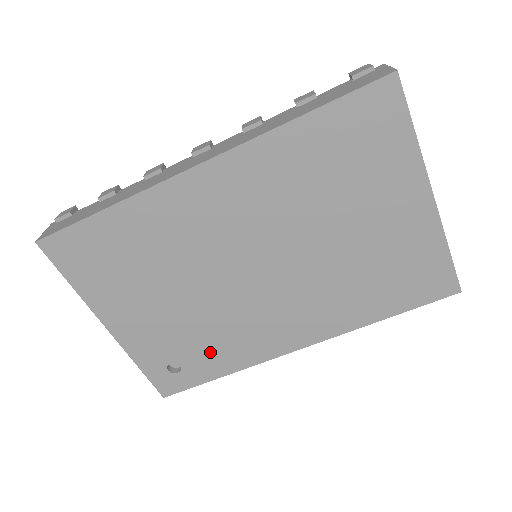
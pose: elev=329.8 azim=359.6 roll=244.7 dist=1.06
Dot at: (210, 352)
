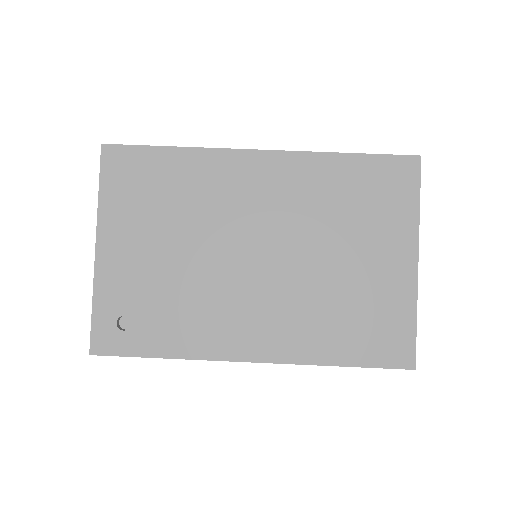
Dot at: (168, 322)
